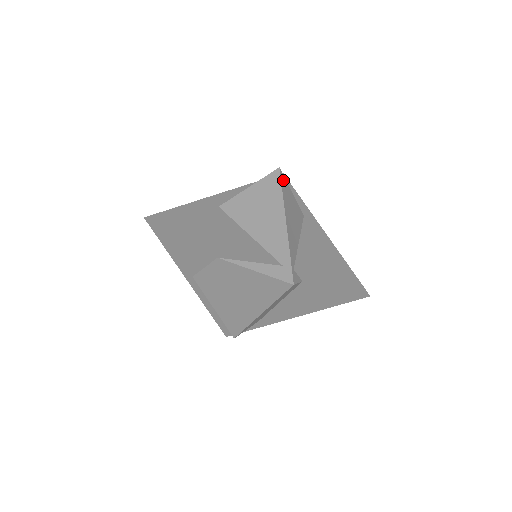
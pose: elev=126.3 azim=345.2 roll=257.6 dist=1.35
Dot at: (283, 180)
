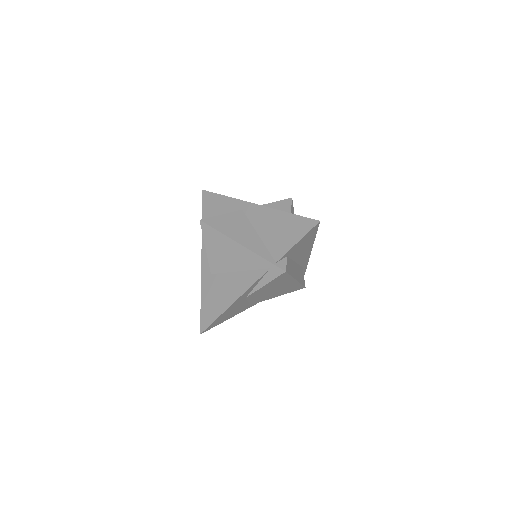
Dot at: (210, 222)
